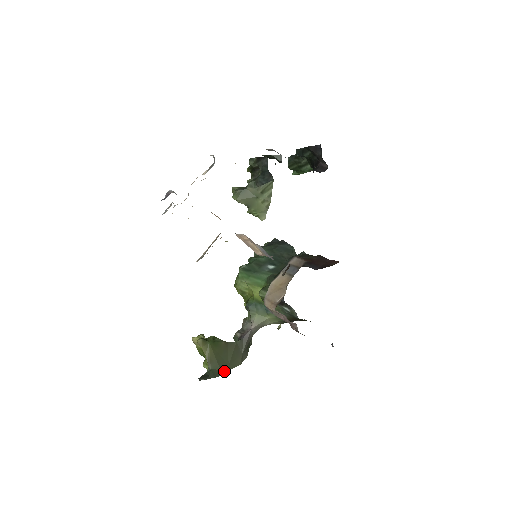
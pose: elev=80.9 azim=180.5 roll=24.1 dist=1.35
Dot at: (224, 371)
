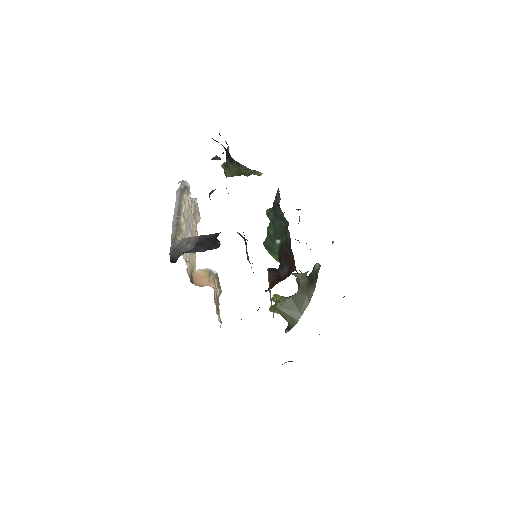
Dot at: (298, 318)
